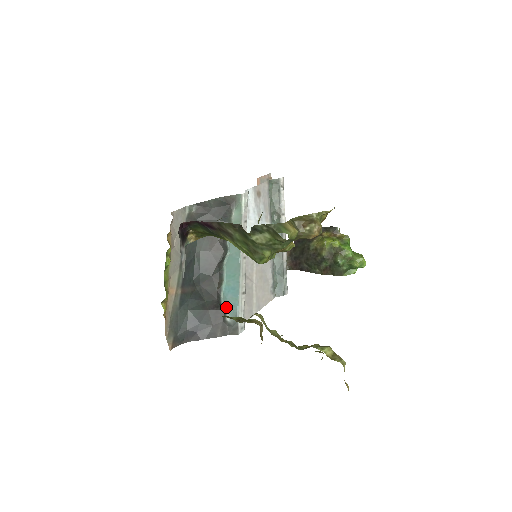
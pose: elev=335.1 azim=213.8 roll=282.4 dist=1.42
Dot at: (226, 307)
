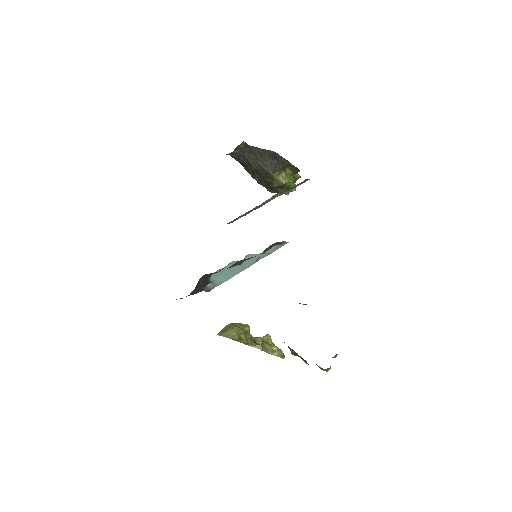
Dot at: (213, 282)
